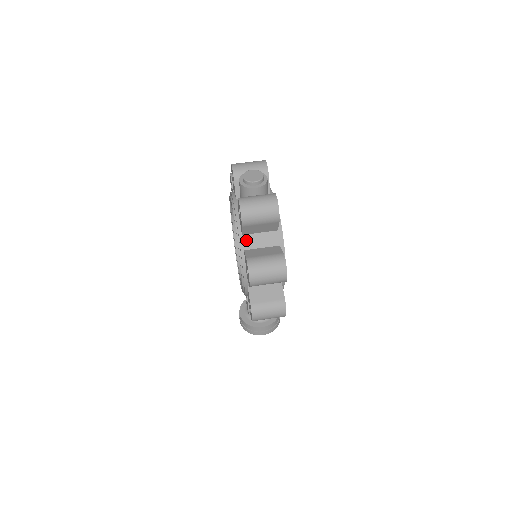
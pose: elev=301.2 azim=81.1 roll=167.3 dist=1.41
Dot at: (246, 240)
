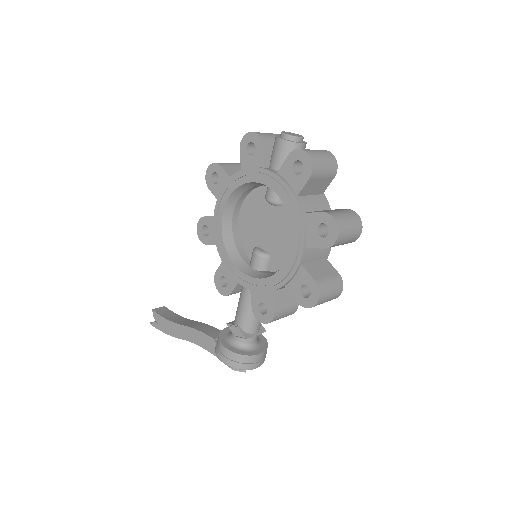
Dot at: (302, 202)
